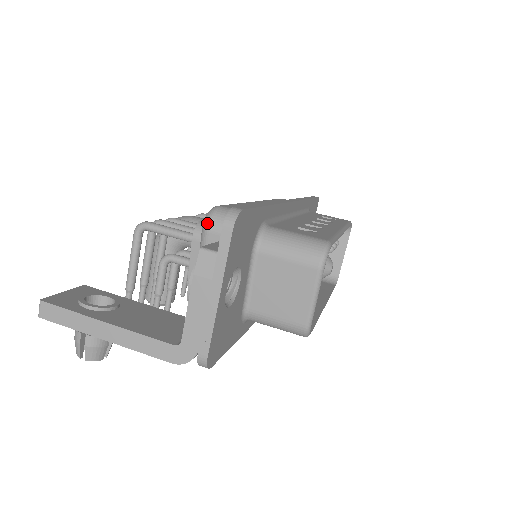
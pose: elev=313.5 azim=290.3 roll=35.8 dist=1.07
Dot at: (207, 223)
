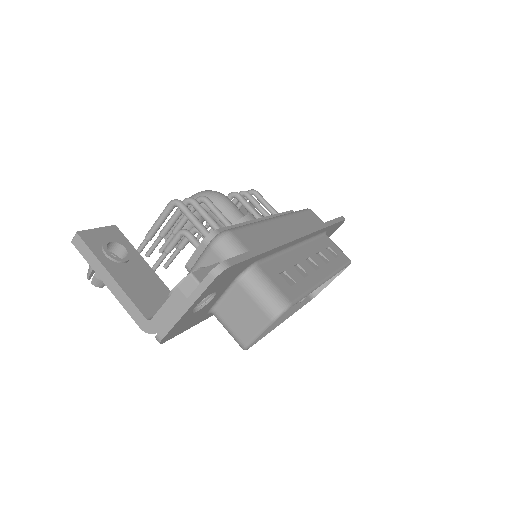
Dot at: (214, 242)
